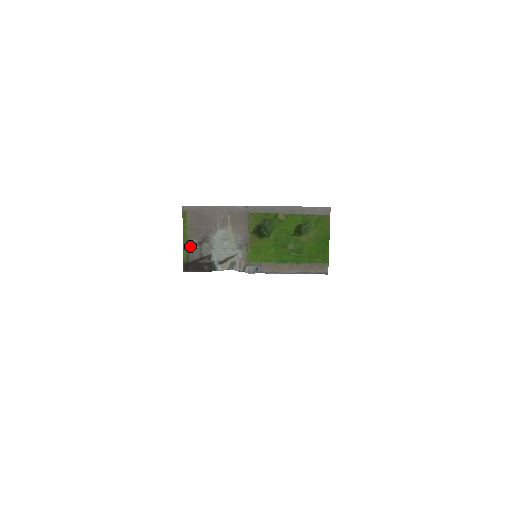
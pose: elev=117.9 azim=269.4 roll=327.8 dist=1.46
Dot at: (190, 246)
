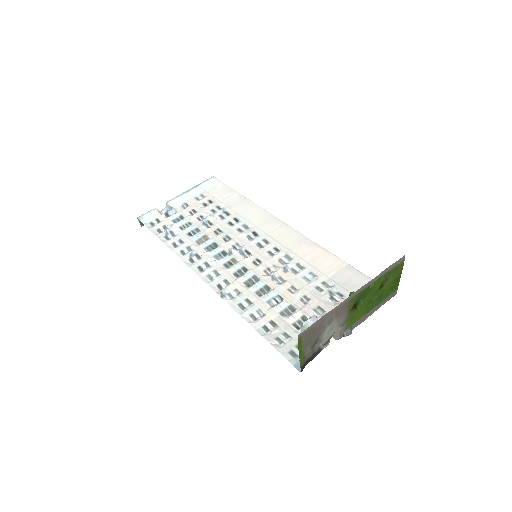
Dot at: (305, 354)
